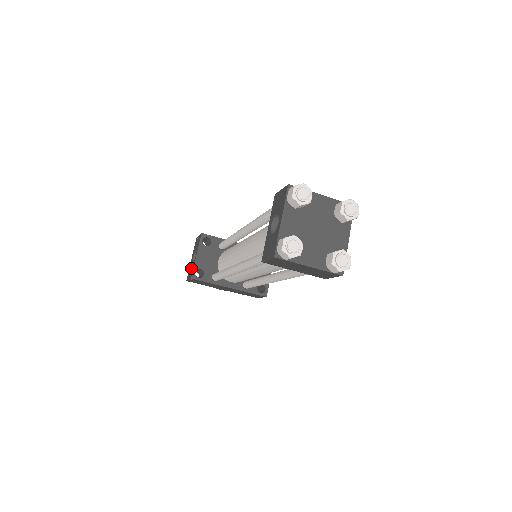
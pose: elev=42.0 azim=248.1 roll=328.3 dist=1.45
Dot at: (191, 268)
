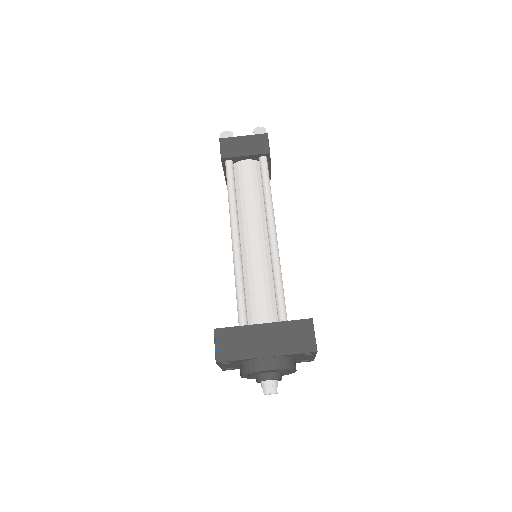
Dot at: occluded
